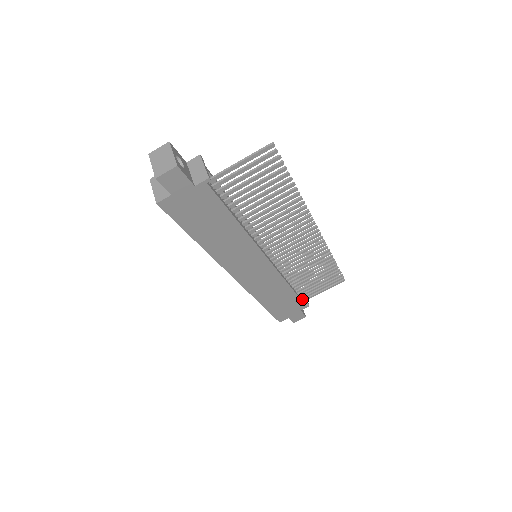
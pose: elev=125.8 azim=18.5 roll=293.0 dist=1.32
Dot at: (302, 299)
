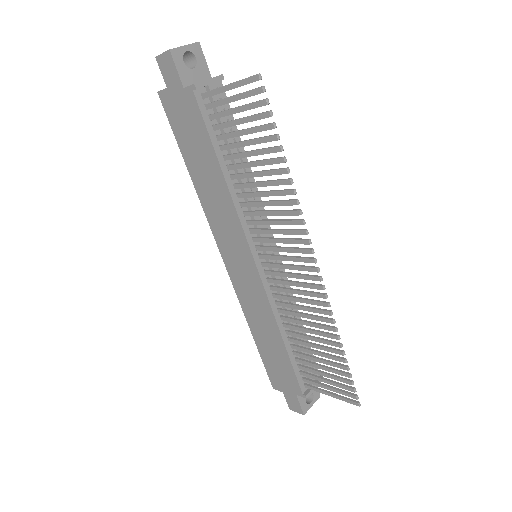
Dot at: (303, 380)
